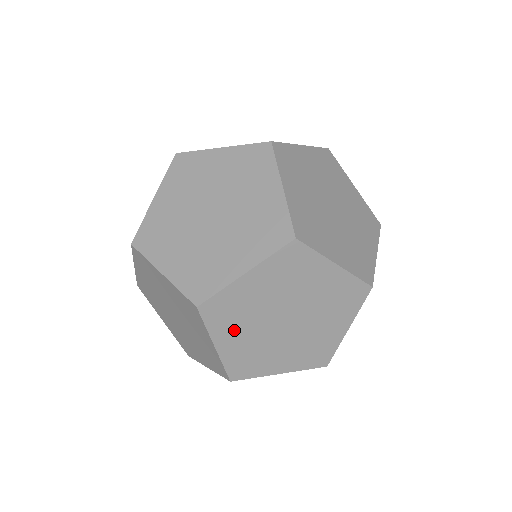
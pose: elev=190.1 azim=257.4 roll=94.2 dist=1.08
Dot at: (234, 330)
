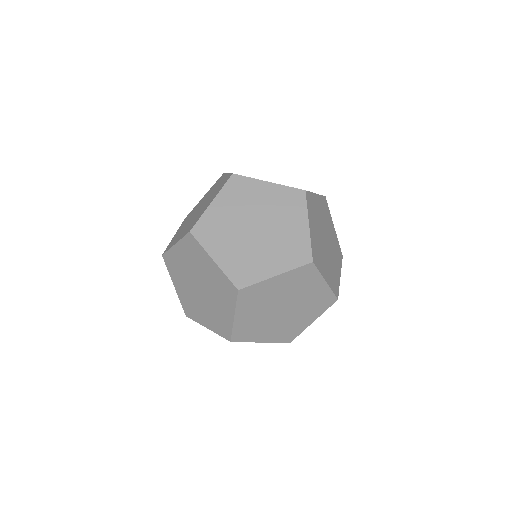
Dot at: (179, 280)
